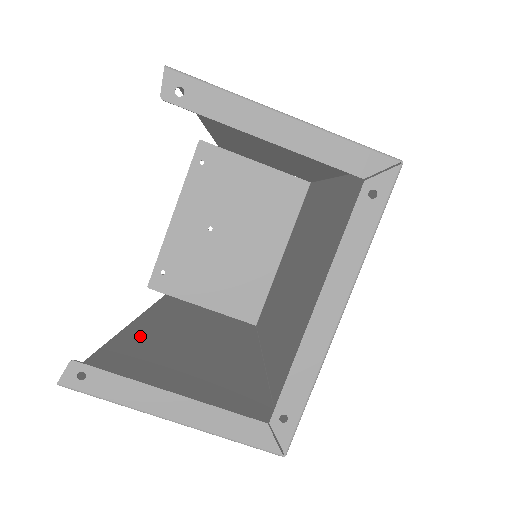
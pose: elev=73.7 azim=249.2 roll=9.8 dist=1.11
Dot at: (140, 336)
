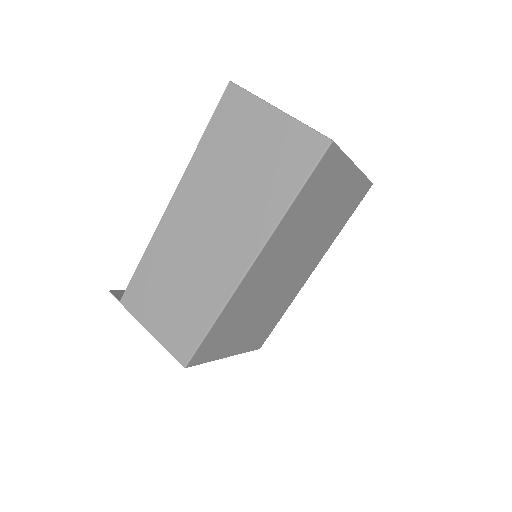
Dot at: (192, 184)
